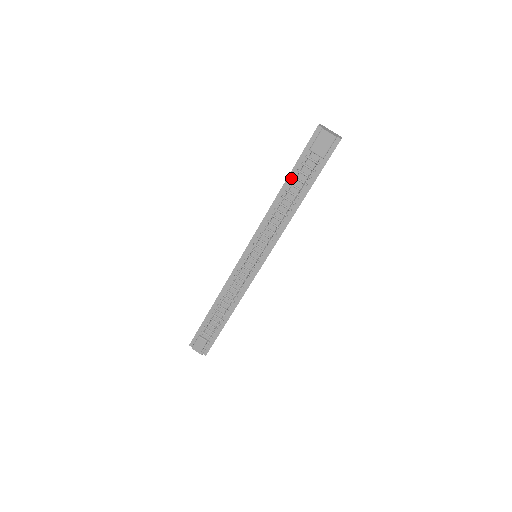
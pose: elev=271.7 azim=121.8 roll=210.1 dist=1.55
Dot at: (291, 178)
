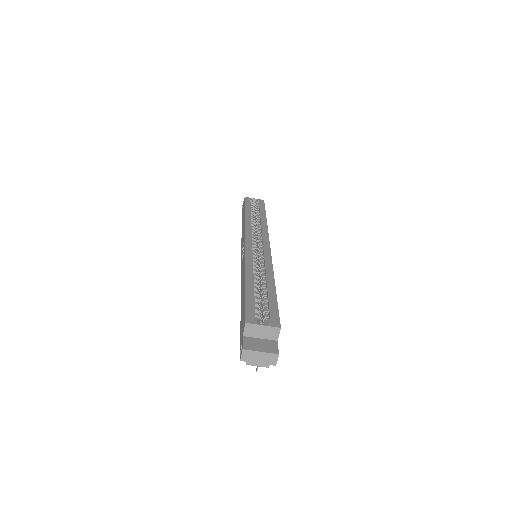
Dot at: occluded
